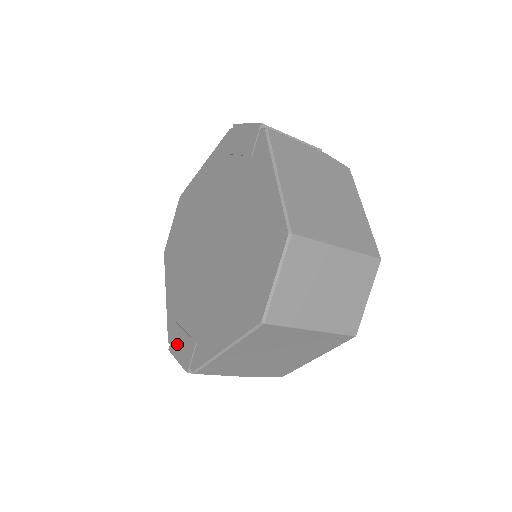
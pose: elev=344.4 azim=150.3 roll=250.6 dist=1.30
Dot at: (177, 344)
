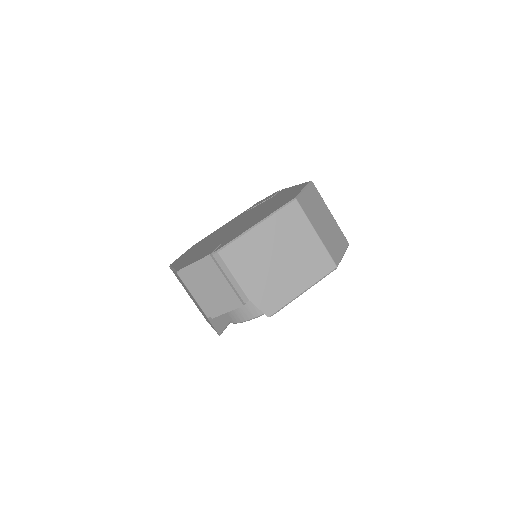
Dot at: (193, 260)
